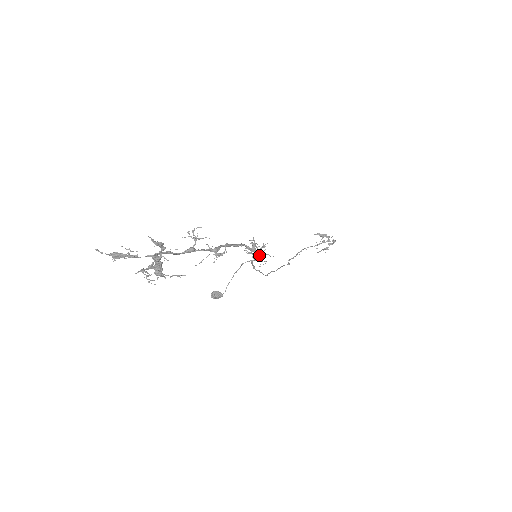
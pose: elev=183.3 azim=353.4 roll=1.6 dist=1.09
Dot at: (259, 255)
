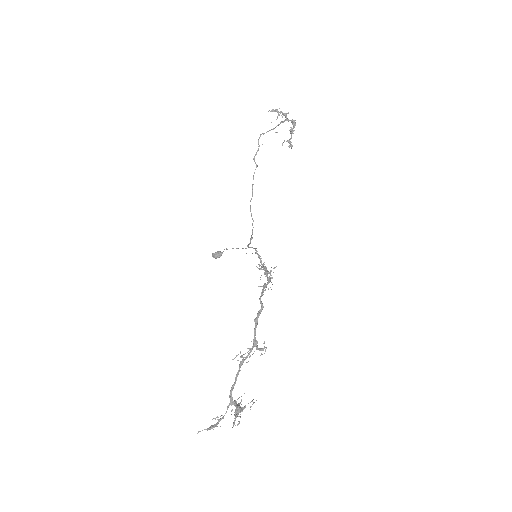
Dot at: (269, 281)
